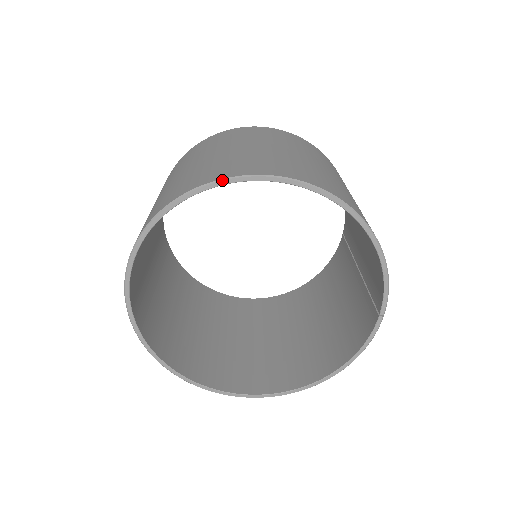
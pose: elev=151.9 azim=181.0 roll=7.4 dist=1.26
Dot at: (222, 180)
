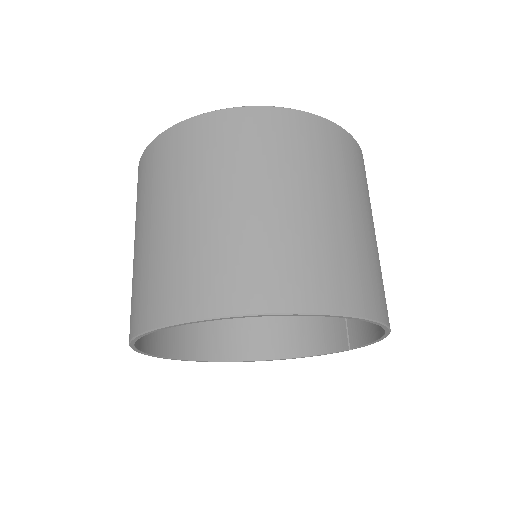
Dot at: (293, 314)
